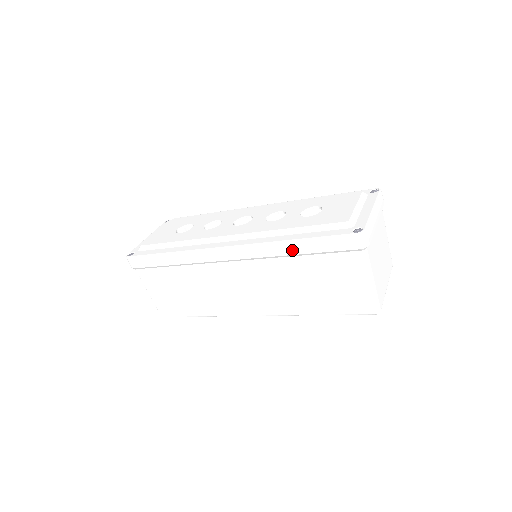
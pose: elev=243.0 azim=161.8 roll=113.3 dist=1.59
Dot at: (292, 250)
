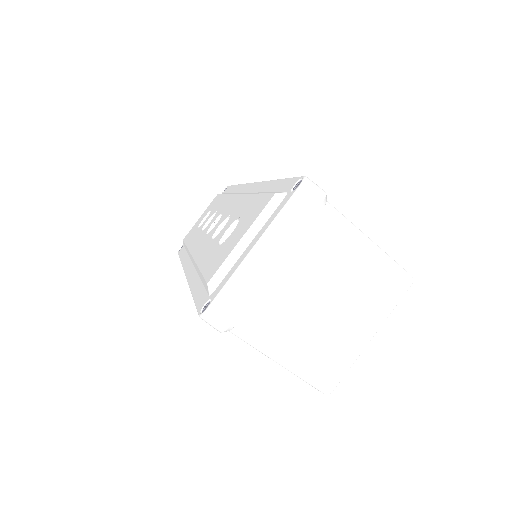
Dot at: occluded
